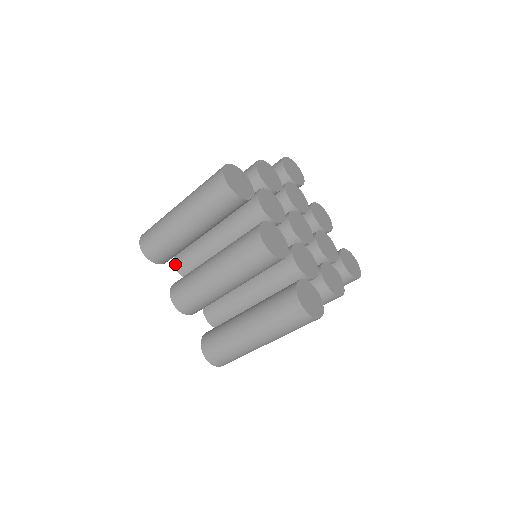
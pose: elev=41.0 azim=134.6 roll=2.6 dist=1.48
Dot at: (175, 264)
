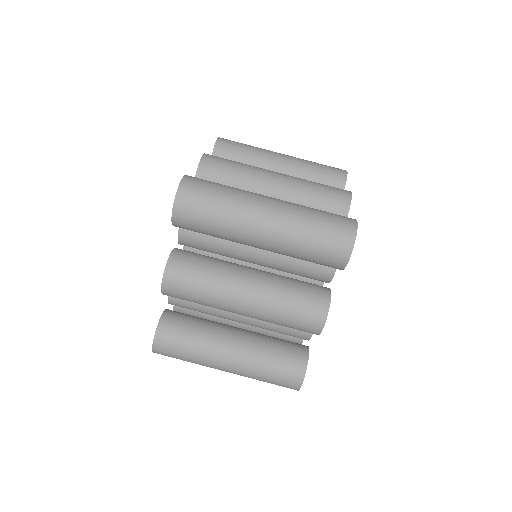
Dot at: occluded
